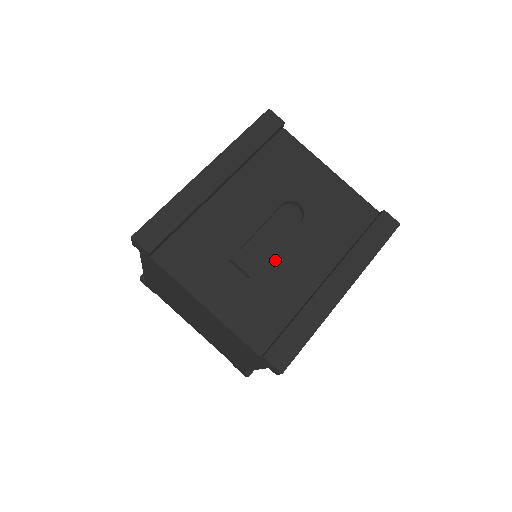
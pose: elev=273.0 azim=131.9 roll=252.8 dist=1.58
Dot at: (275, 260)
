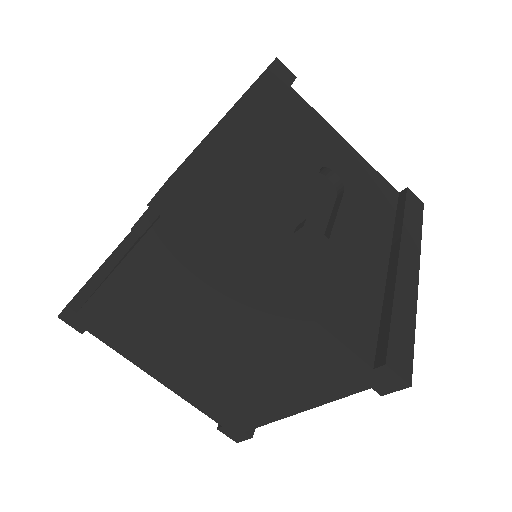
Dot at: (338, 236)
